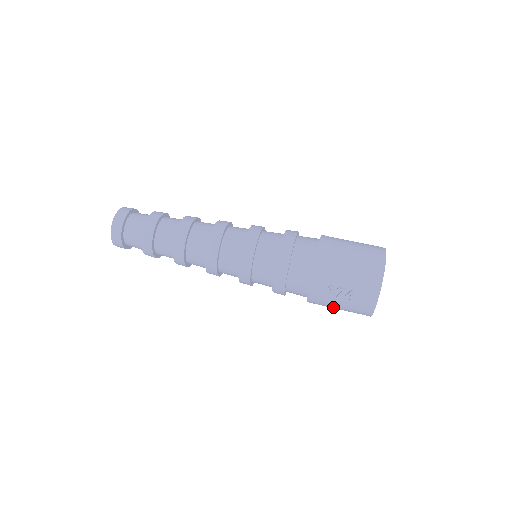
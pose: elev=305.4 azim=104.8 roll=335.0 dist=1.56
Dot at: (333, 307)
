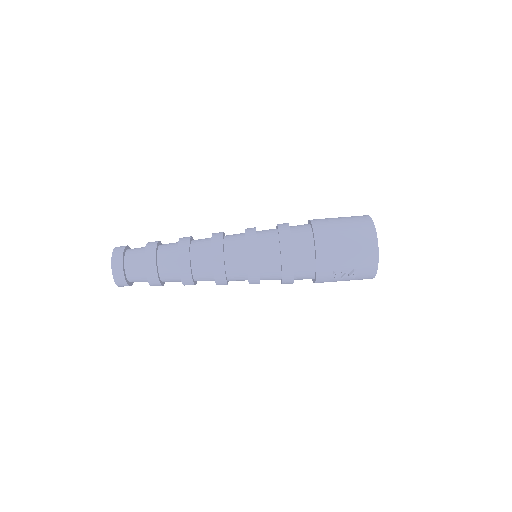
Dot at: occluded
